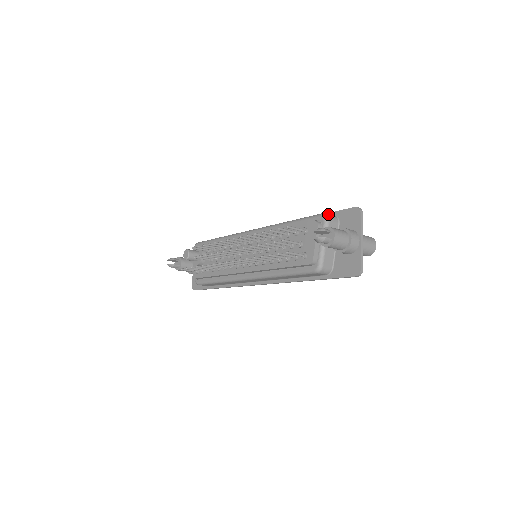
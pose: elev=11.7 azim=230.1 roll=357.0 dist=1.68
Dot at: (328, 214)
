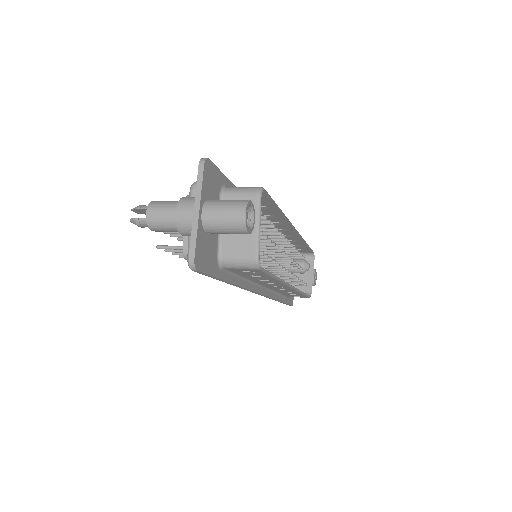
Dot at: occluded
